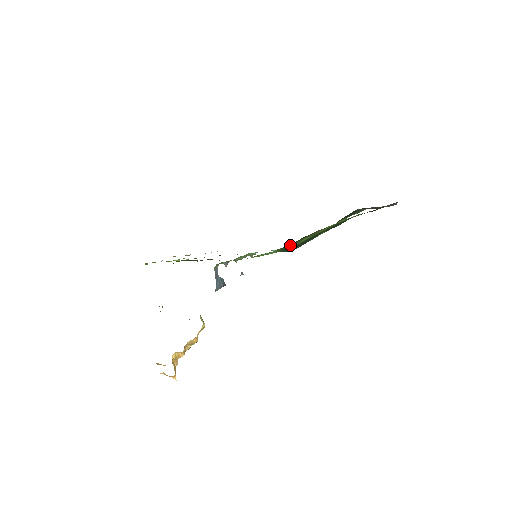
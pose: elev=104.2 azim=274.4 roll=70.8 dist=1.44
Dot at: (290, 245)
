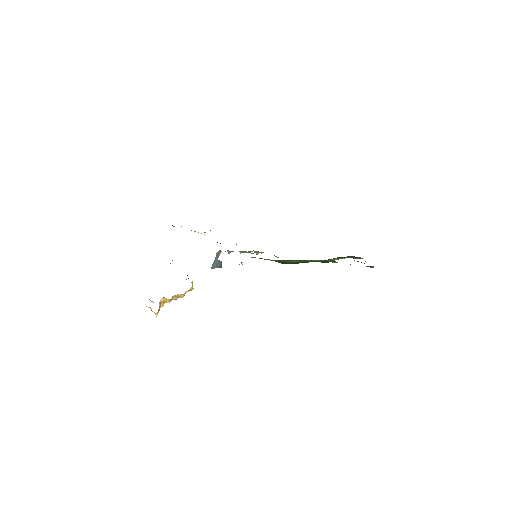
Dot at: occluded
